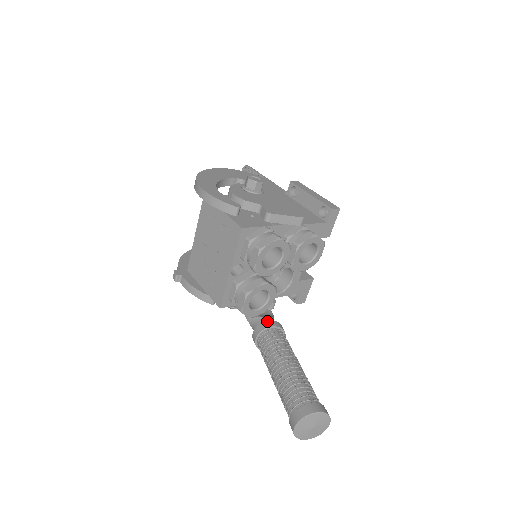
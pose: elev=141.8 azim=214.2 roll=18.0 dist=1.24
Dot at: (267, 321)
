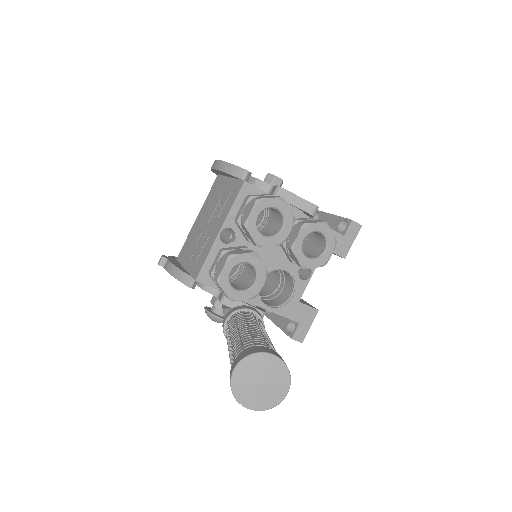
Dot at: occluded
